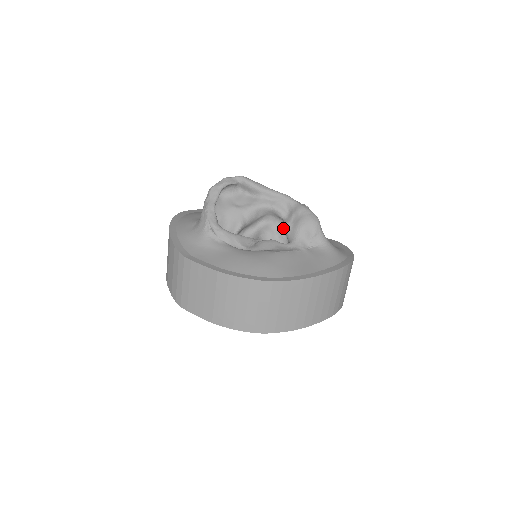
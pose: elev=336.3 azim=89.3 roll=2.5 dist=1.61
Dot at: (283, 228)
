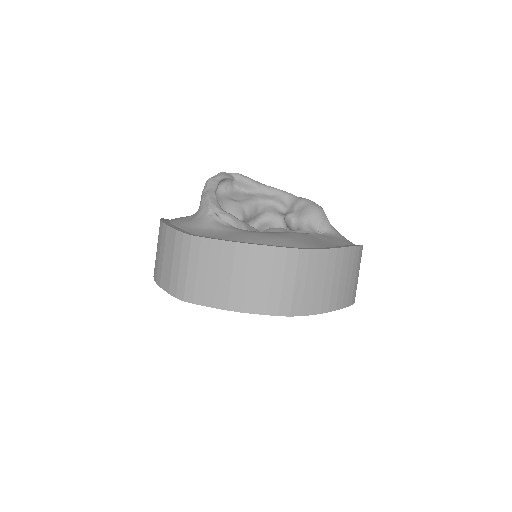
Dot at: (286, 219)
